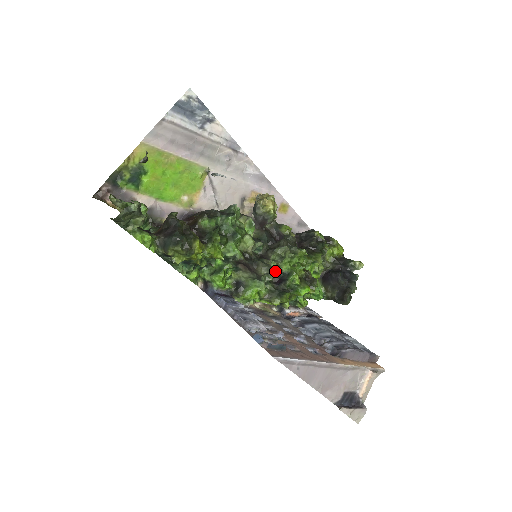
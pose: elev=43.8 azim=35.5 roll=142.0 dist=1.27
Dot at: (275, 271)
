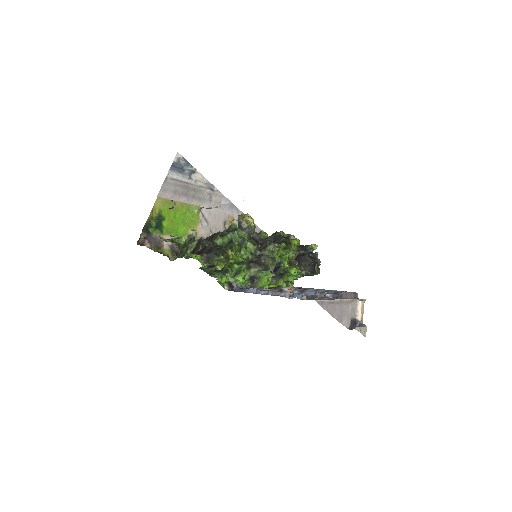
Dot at: occluded
